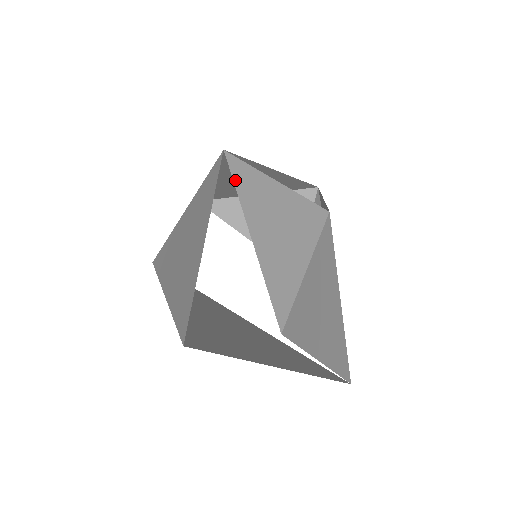
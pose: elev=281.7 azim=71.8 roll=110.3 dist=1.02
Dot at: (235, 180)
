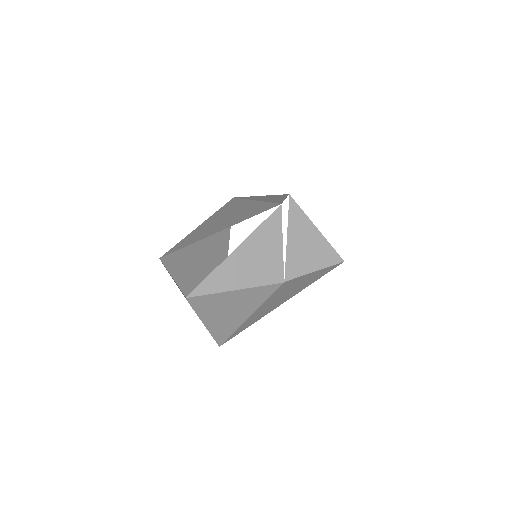
Dot at: (263, 223)
